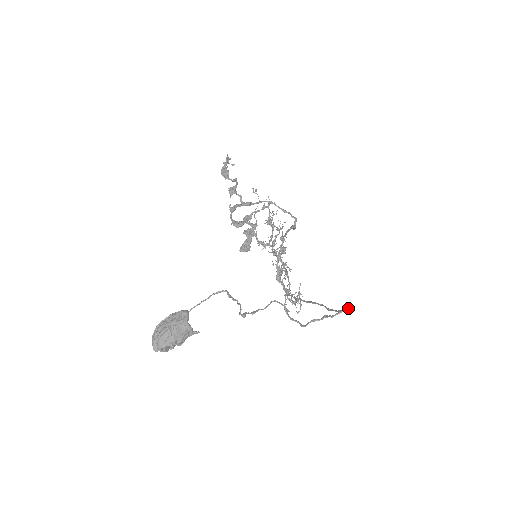
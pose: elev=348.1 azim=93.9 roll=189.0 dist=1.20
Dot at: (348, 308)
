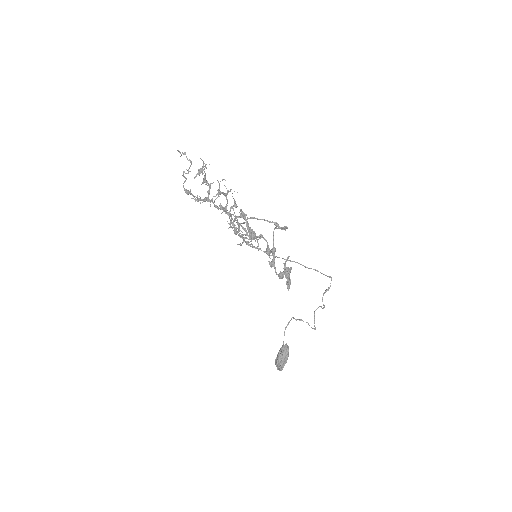
Dot at: (331, 277)
